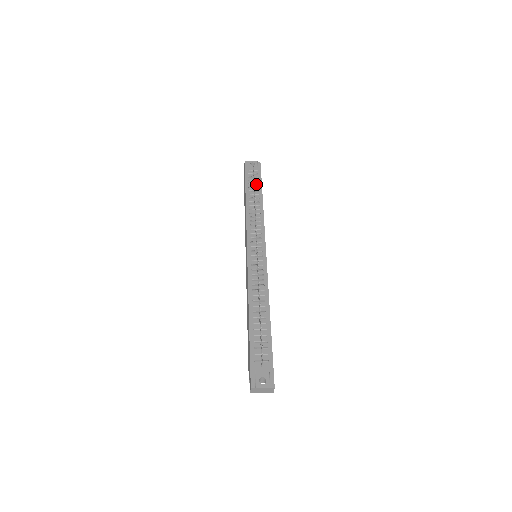
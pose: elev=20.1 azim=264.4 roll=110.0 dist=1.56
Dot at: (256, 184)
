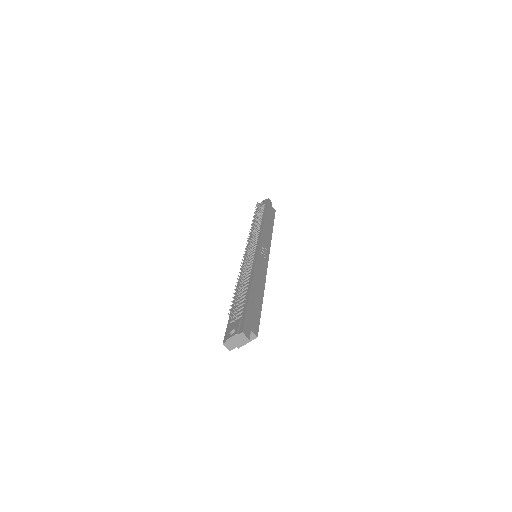
Dot at: (261, 212)
